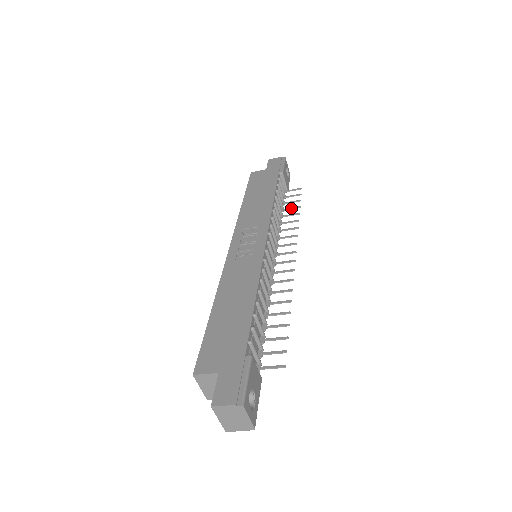
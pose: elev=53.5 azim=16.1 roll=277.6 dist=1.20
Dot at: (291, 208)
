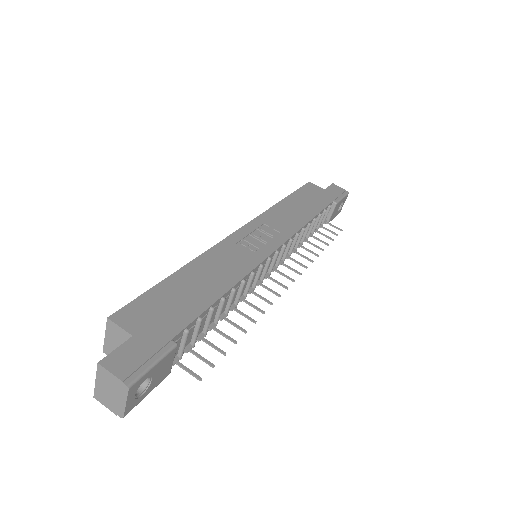
Dot at: (320, 240)
